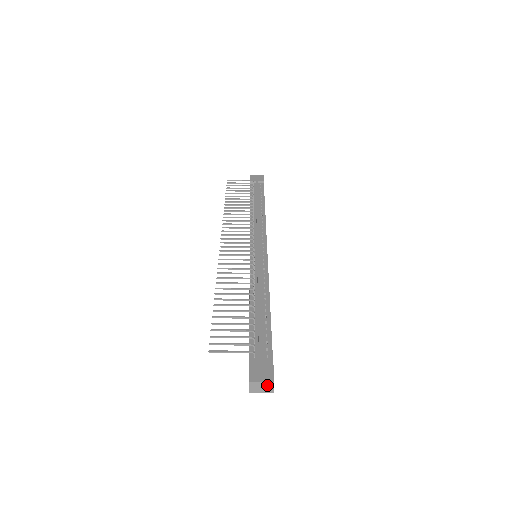
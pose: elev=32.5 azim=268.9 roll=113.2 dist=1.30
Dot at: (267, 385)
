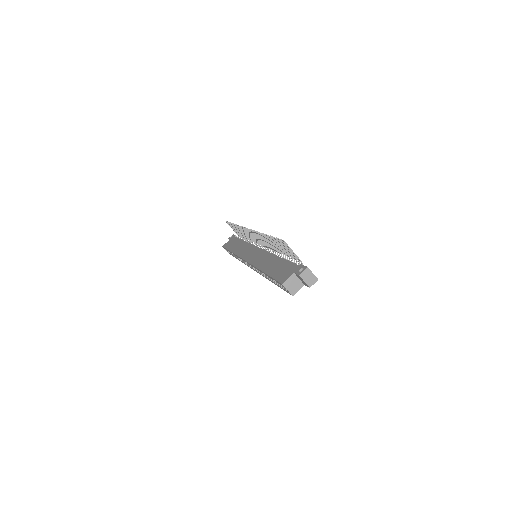
Dot at: (313, 278)
